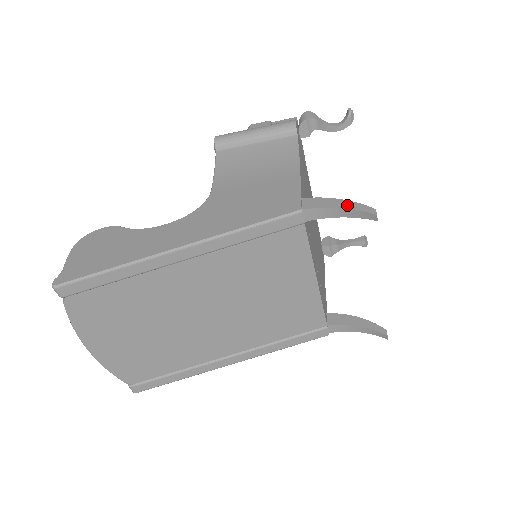
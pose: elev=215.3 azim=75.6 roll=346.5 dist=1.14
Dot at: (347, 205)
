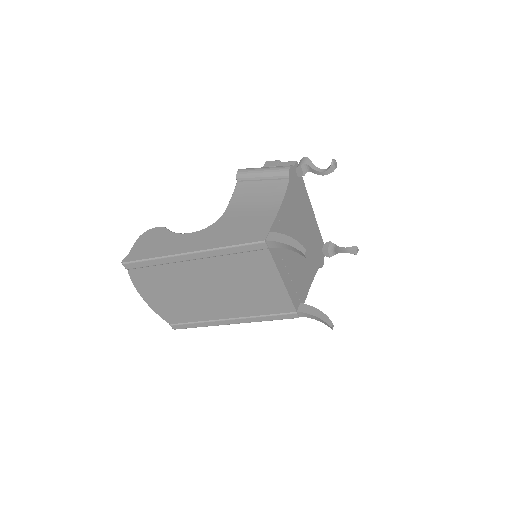
Dot at: (292, 243)
